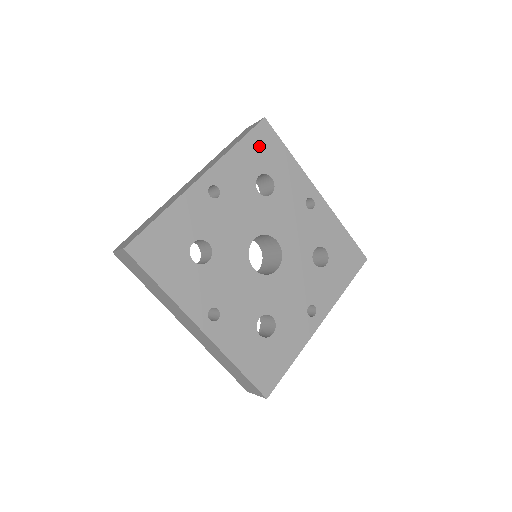
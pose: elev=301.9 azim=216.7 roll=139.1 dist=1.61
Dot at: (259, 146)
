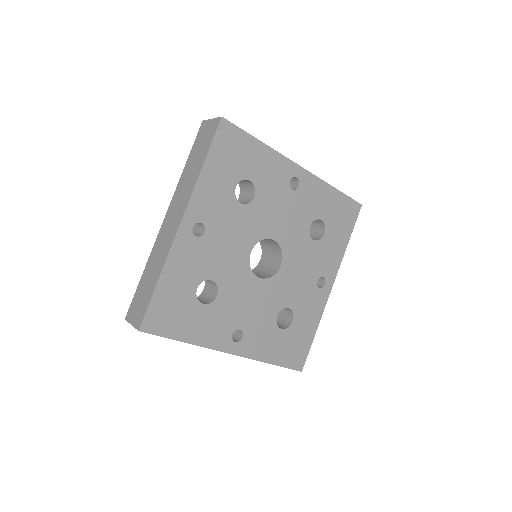
Dot at: (226, 154)
